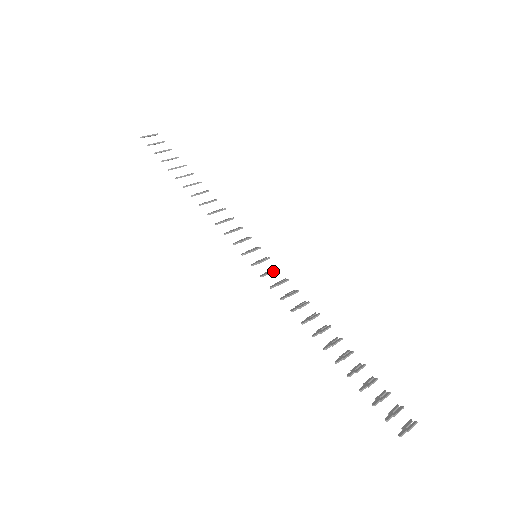
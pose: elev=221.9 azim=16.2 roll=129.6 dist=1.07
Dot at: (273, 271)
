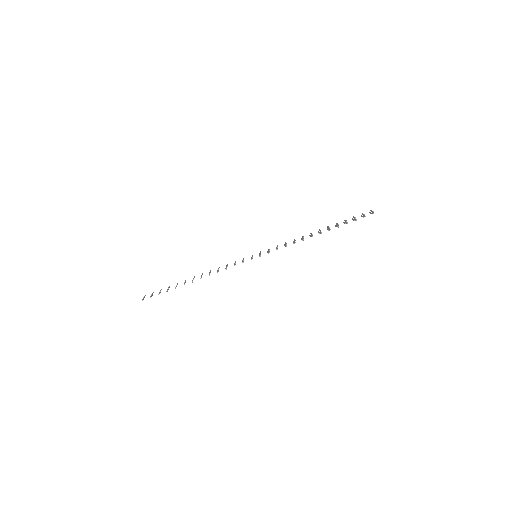
Dot at: (269, 249)
